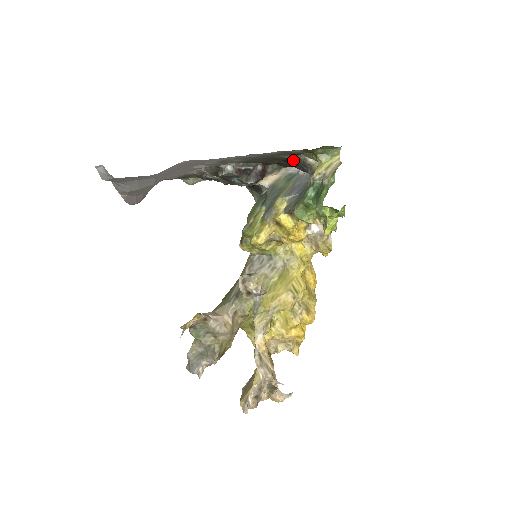
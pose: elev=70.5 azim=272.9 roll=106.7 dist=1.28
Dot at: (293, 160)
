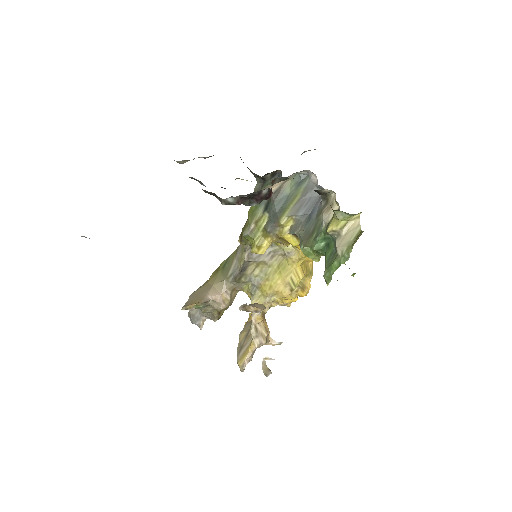
Dot at: occluded
